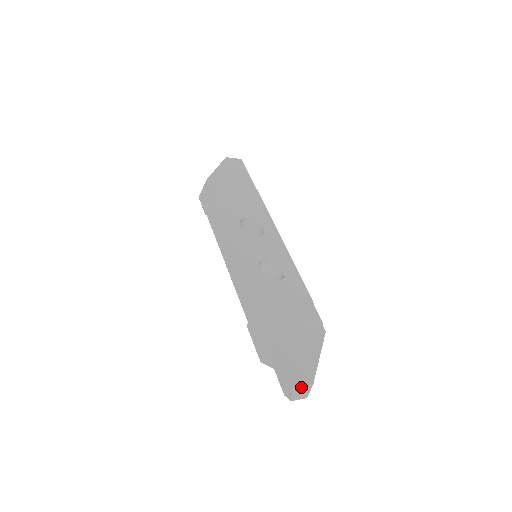
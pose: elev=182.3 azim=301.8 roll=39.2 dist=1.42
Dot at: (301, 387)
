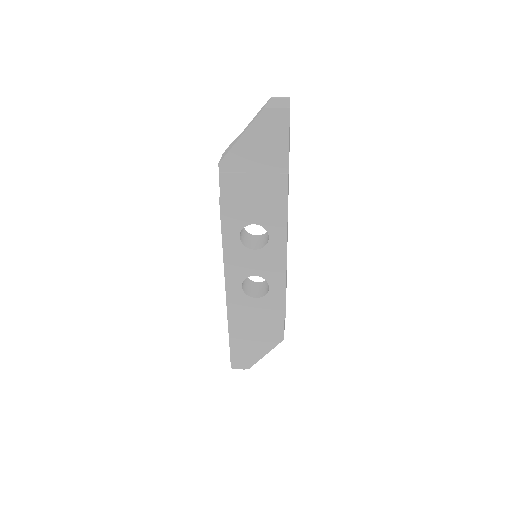
Dot at: (239, 368)
